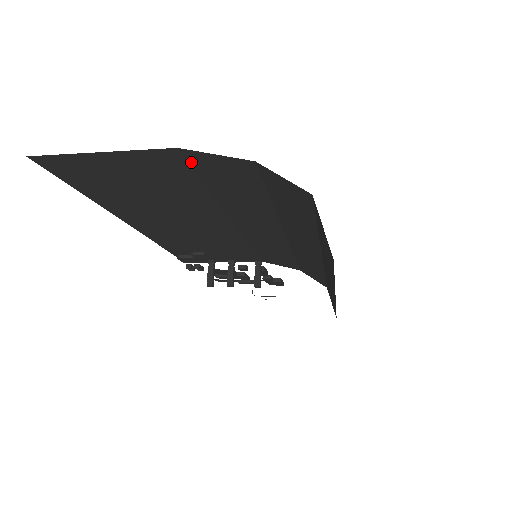
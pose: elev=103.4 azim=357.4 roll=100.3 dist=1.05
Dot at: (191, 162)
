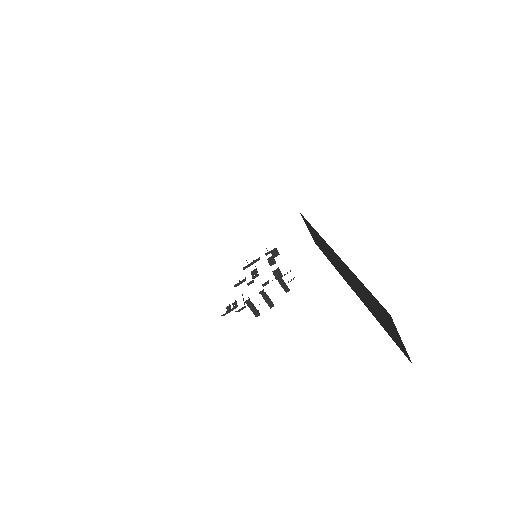
Dot at: occluded
